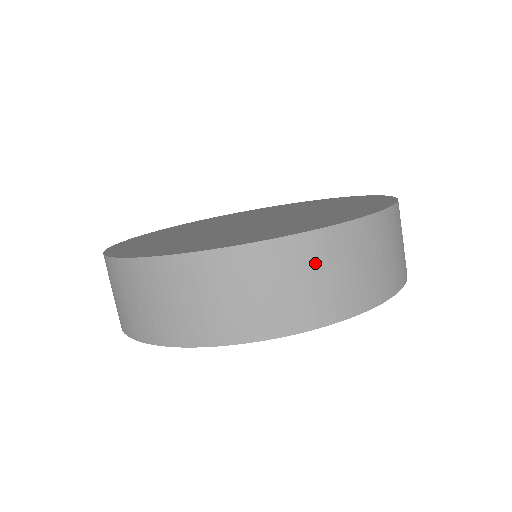
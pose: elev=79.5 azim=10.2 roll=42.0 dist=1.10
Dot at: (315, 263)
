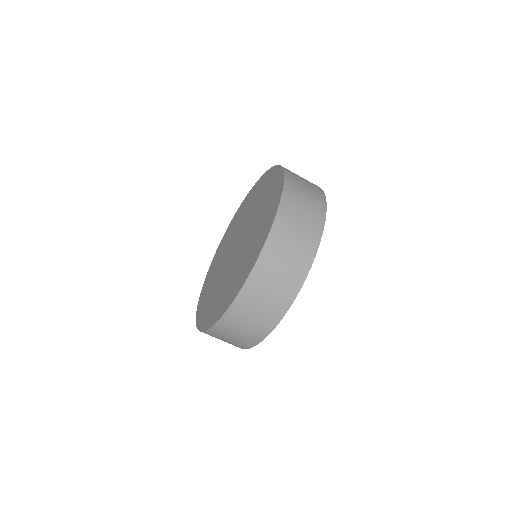
Dot at: (298, 192)
